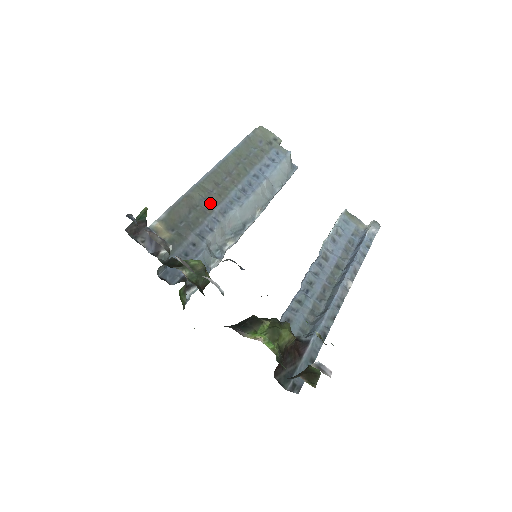
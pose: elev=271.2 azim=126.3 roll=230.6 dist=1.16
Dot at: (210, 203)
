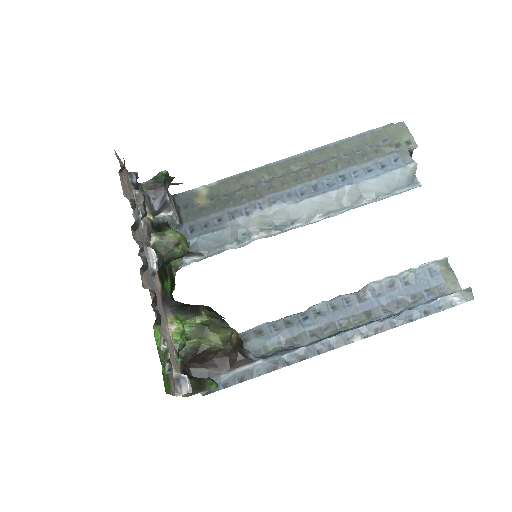
Dot at: (266, 188)
